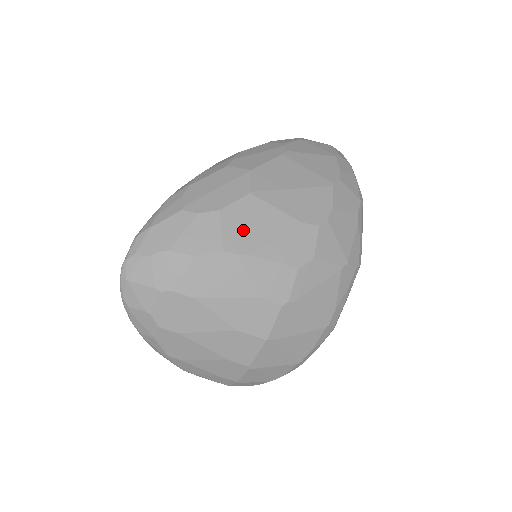
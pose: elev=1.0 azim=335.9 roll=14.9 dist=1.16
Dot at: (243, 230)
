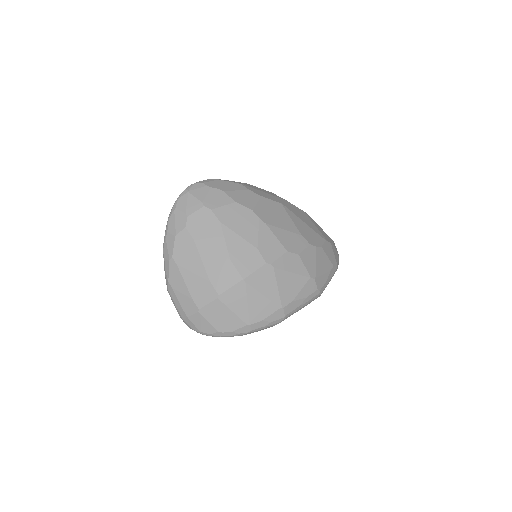
Dot at: (268, 212)
